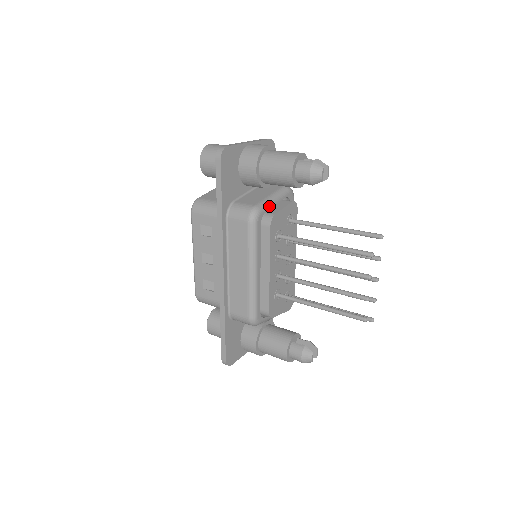
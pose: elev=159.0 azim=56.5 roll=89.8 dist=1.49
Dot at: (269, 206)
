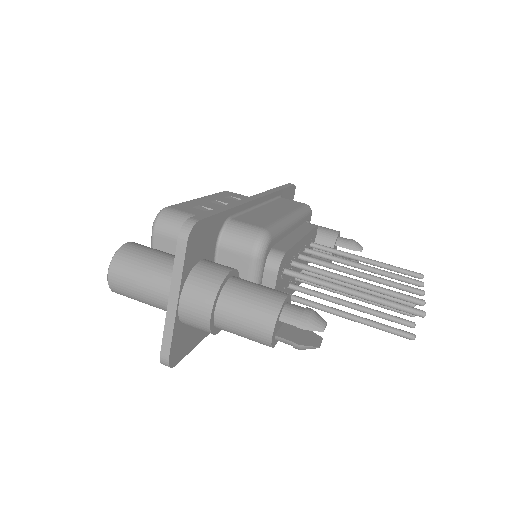
Dot at: occluded
